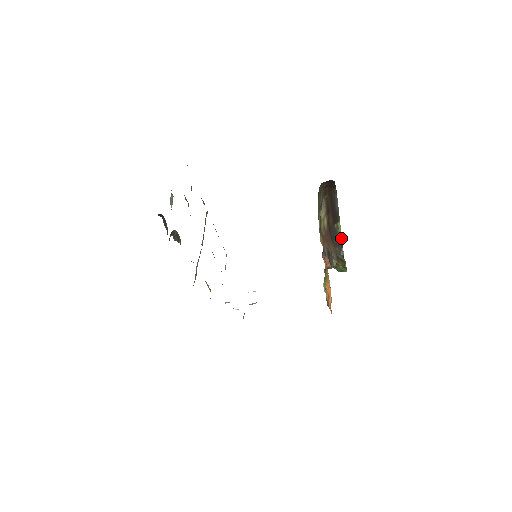
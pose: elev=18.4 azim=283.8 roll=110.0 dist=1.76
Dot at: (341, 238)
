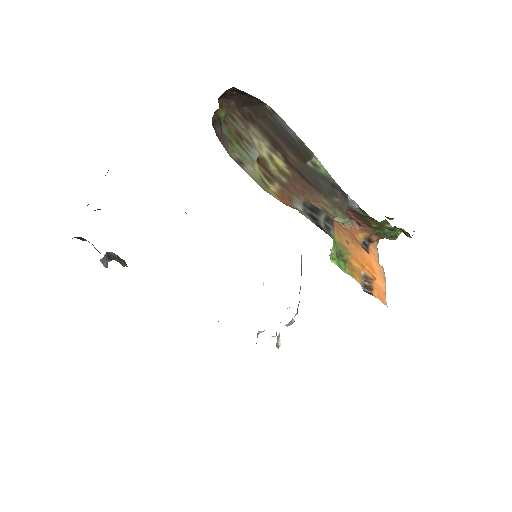
Dot at: (333, 181)
